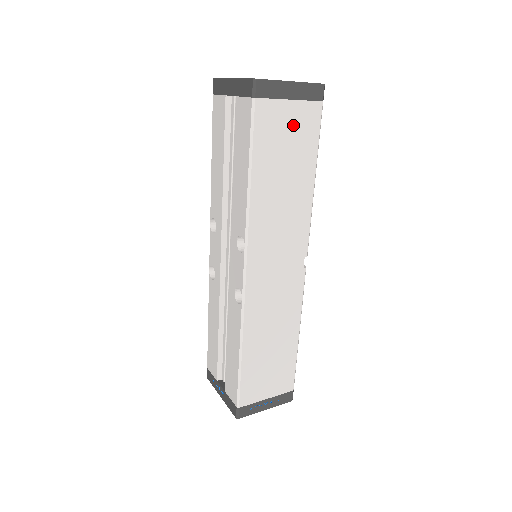
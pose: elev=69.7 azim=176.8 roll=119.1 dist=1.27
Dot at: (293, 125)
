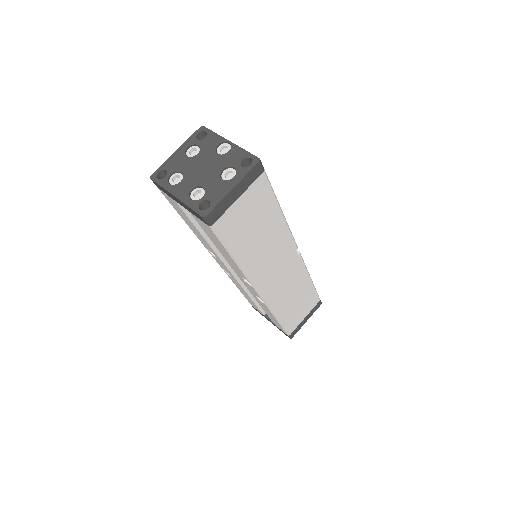
Dot at: (249, 207)
